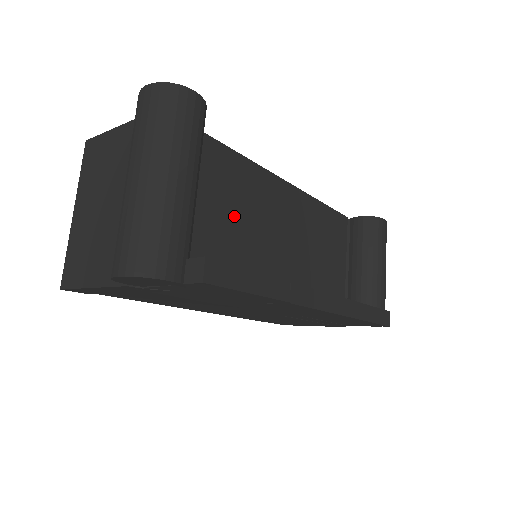
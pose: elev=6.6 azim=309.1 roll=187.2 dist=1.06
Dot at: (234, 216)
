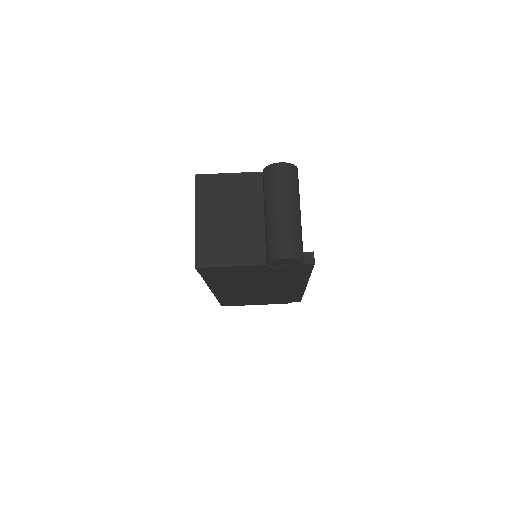
Dot at: occluded
